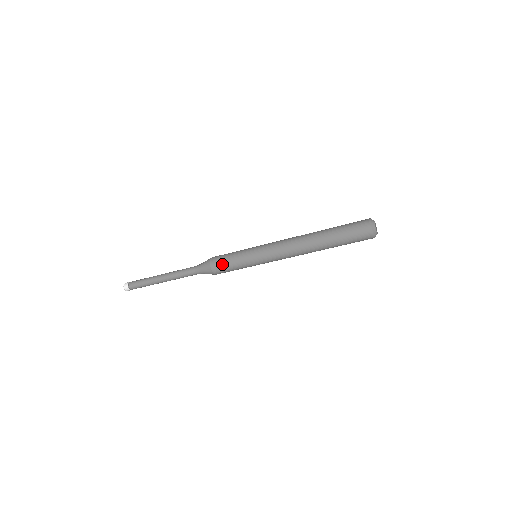
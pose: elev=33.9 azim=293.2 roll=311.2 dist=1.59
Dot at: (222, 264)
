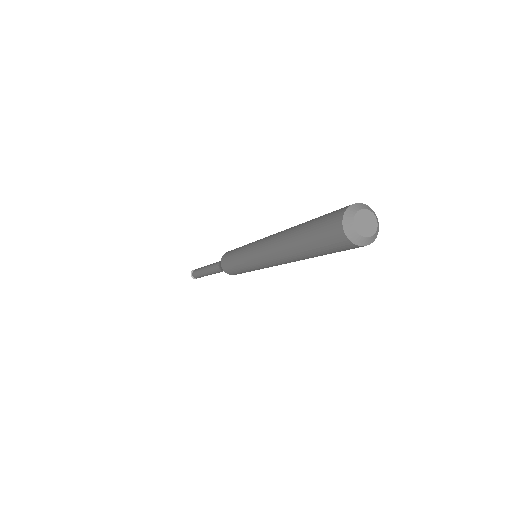
Dot at: (230, 270)
